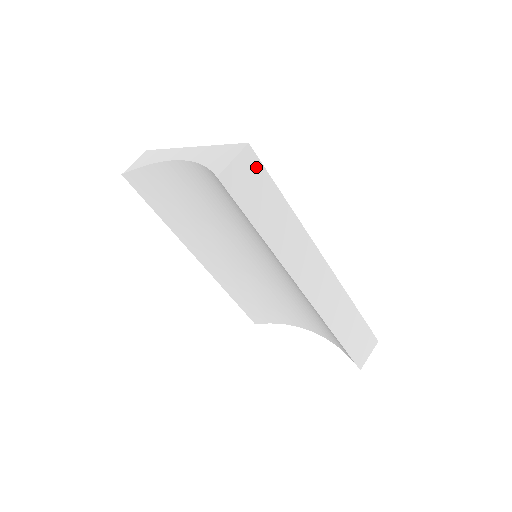
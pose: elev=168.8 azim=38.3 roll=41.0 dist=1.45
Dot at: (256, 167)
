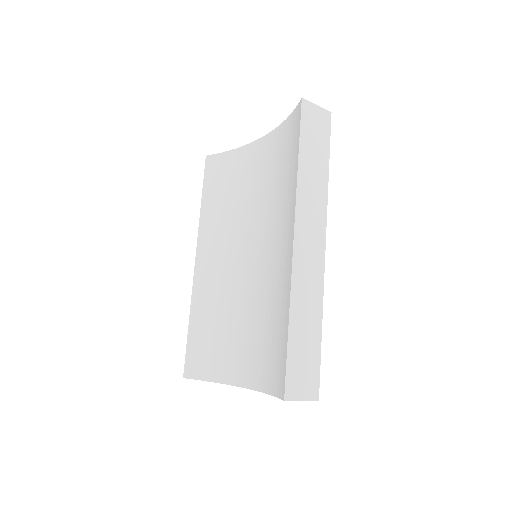
Dot at: (326, 128)
